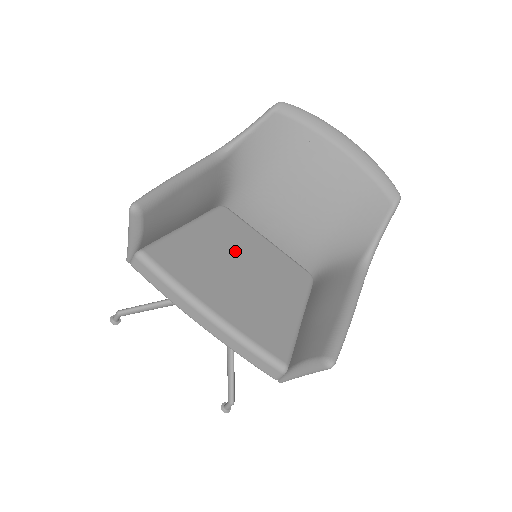
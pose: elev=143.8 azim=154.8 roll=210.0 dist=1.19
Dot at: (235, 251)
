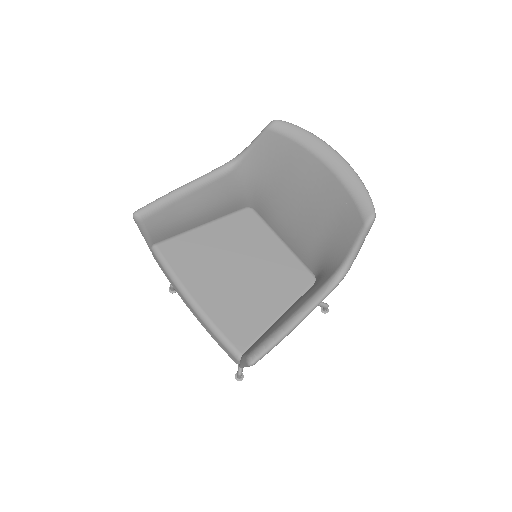
Dot at: (240, 250)
